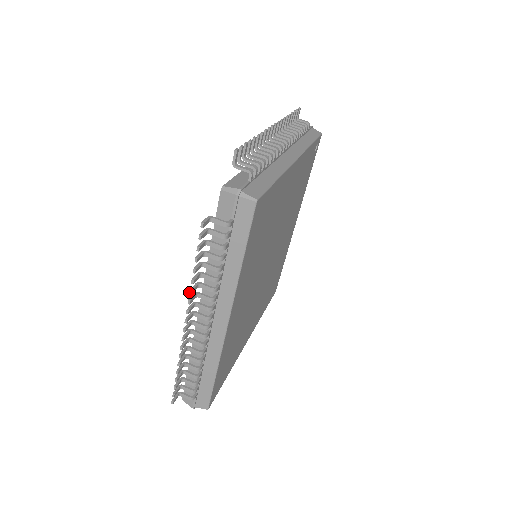
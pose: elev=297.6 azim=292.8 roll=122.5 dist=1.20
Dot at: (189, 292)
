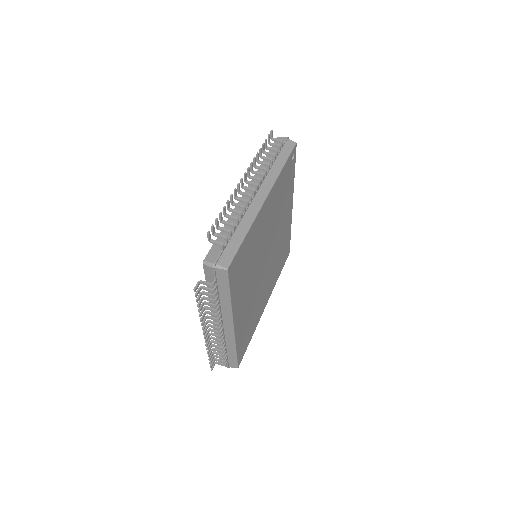
Dot at: (200, 321)
